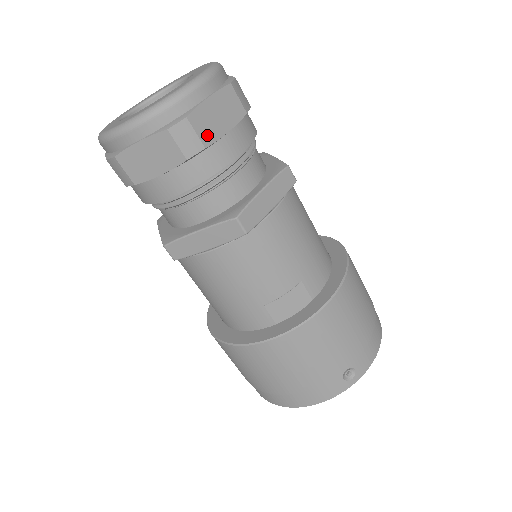
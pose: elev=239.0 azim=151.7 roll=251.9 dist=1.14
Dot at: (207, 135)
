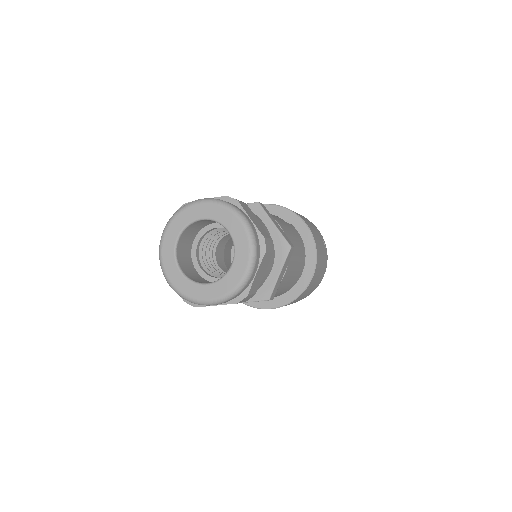
Dot at: occluded
